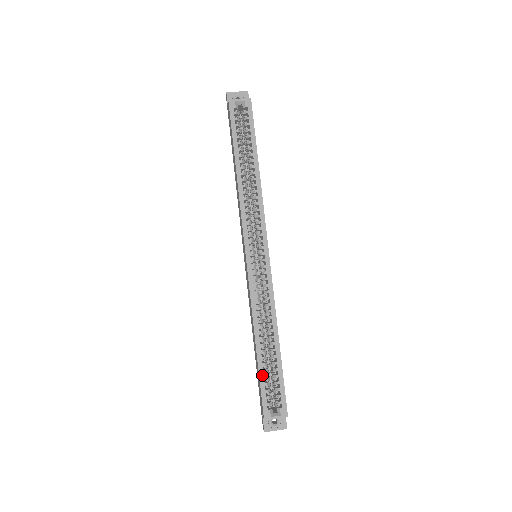
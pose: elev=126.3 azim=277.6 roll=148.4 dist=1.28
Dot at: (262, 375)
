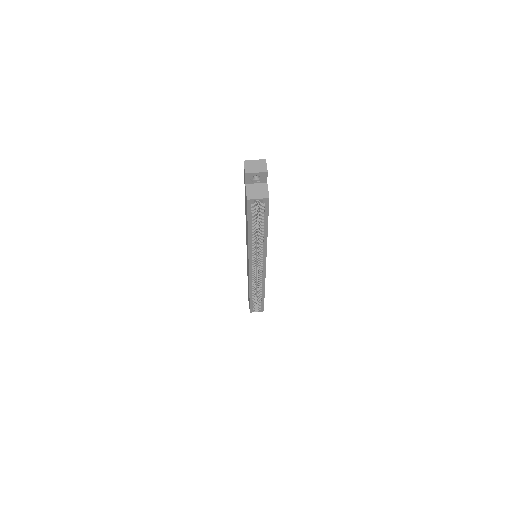
Dot at: (251, 303)
